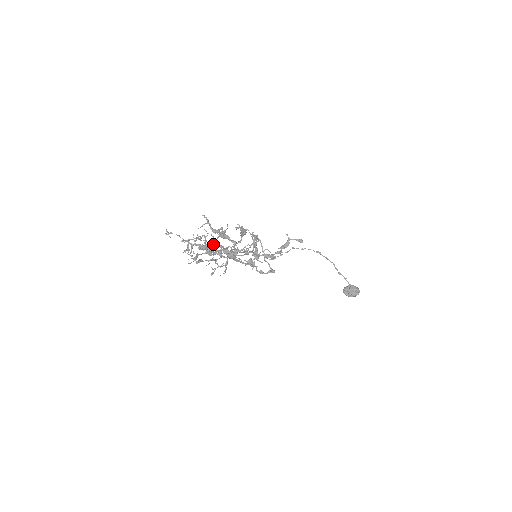
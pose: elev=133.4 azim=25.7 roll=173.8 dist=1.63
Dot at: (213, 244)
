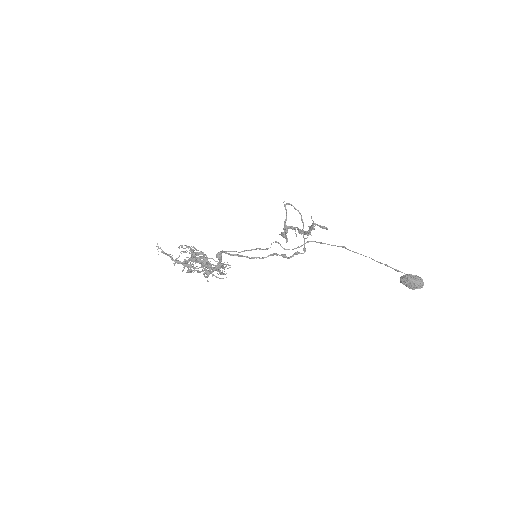
Dot at: occluded
